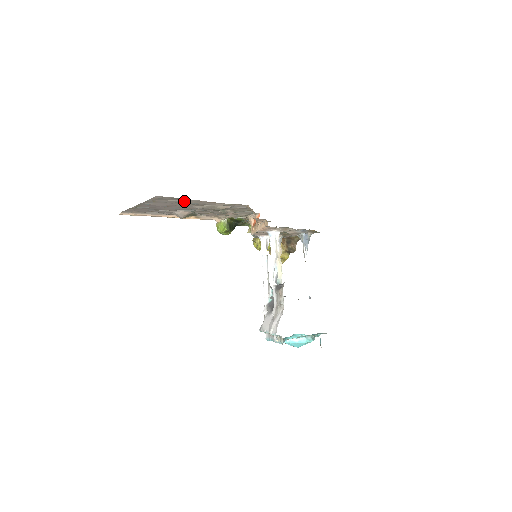
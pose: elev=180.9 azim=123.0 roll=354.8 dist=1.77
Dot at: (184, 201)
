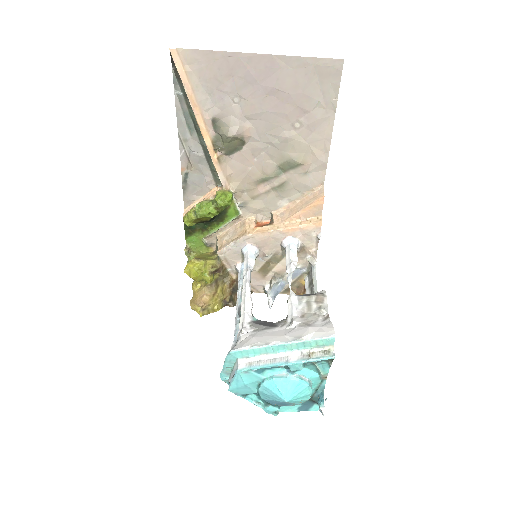
Dot at: (320, 105)
